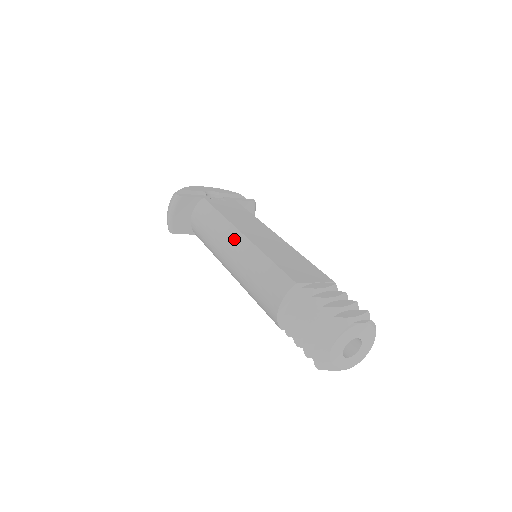
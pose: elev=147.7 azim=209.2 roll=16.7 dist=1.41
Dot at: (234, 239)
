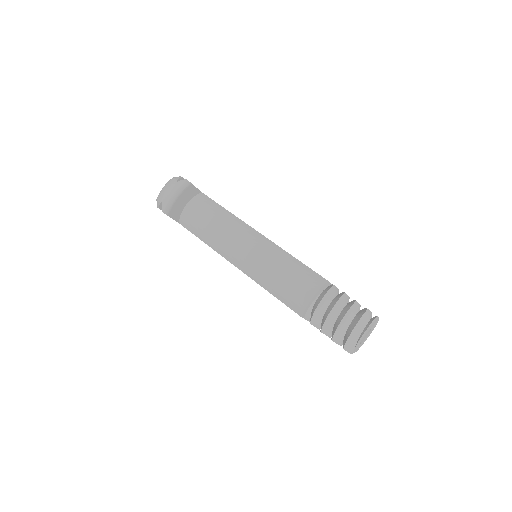
Dot at: (253, 235)
